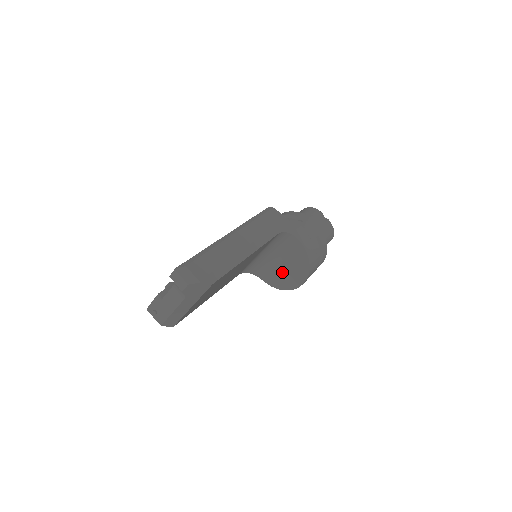
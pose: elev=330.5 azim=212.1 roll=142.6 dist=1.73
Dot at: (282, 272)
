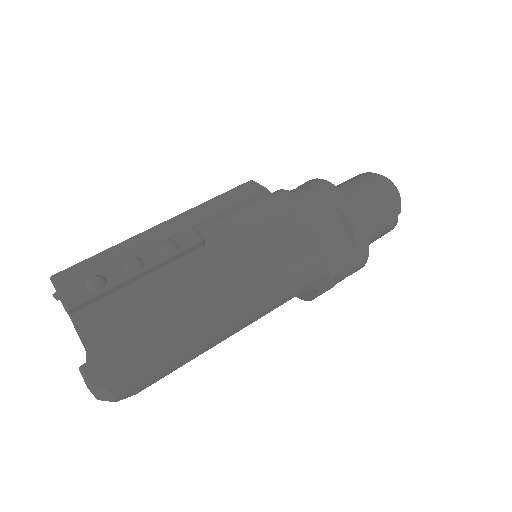
Dot at: occluded
